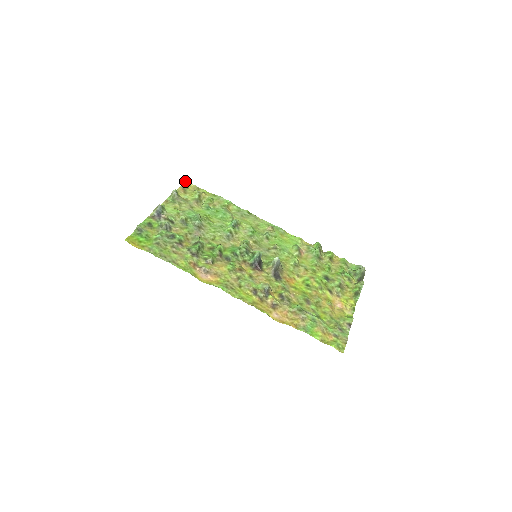
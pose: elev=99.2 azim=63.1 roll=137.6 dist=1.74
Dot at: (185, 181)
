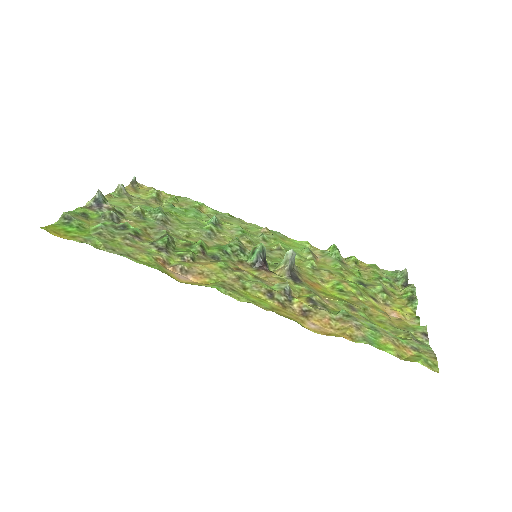
Dot at: (135, 179)
